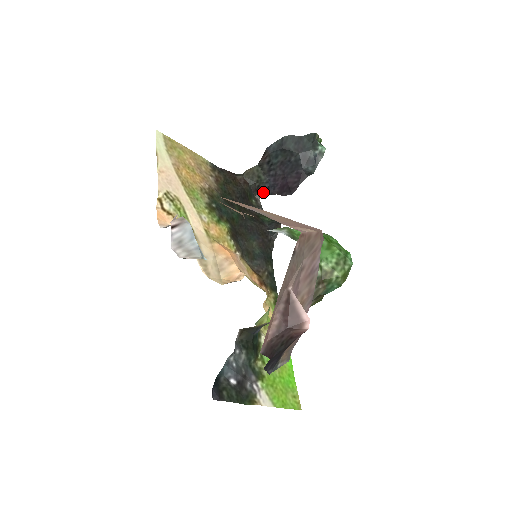
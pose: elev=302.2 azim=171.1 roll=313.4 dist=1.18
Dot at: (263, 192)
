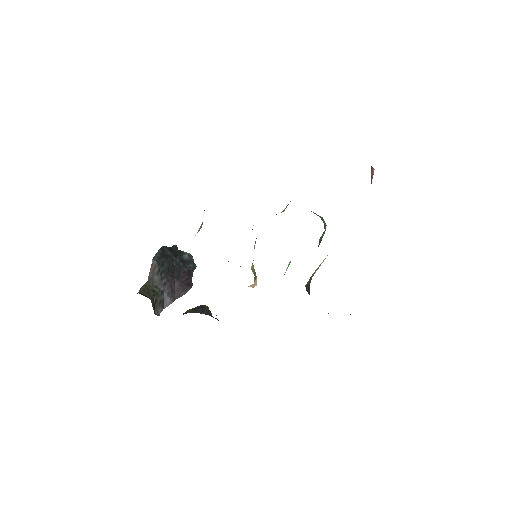
Dot at: (160, 307)
